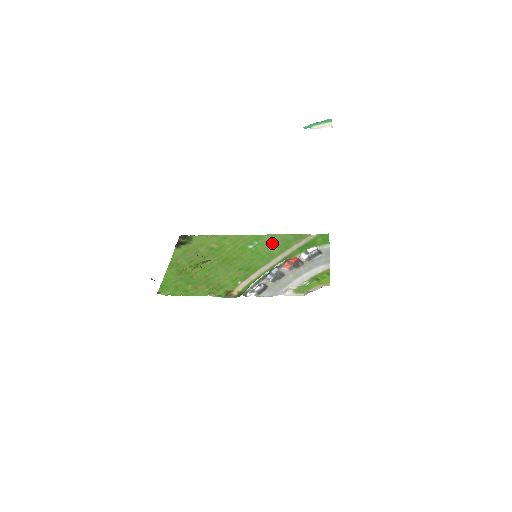
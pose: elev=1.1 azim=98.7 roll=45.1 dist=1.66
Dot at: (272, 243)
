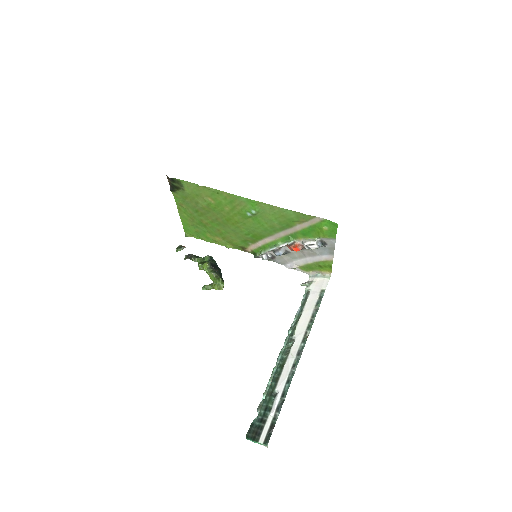
Dot at: (272, 216)
